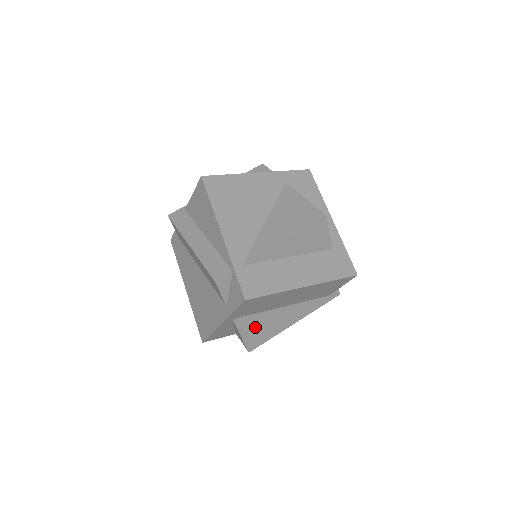
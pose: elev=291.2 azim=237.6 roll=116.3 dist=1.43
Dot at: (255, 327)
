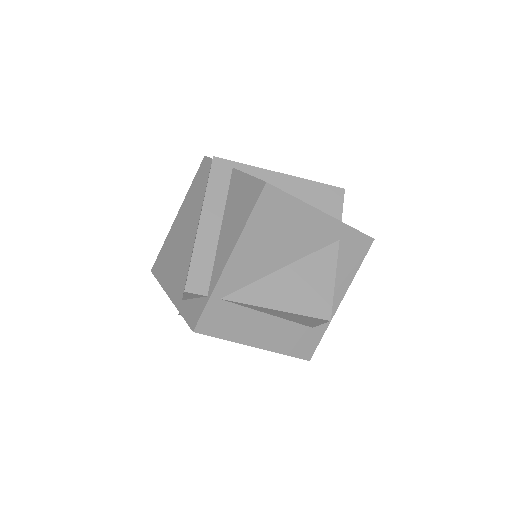
Dot at: occluded
